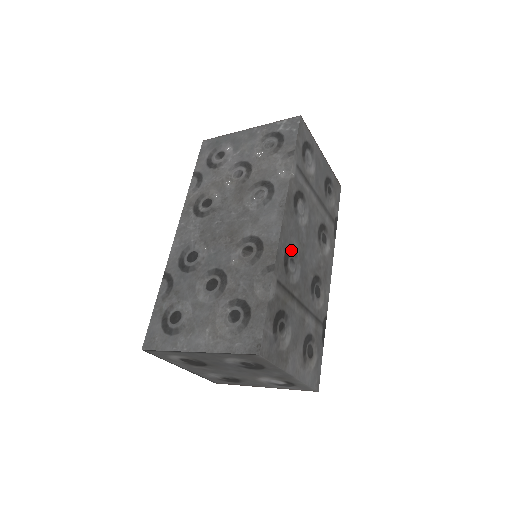
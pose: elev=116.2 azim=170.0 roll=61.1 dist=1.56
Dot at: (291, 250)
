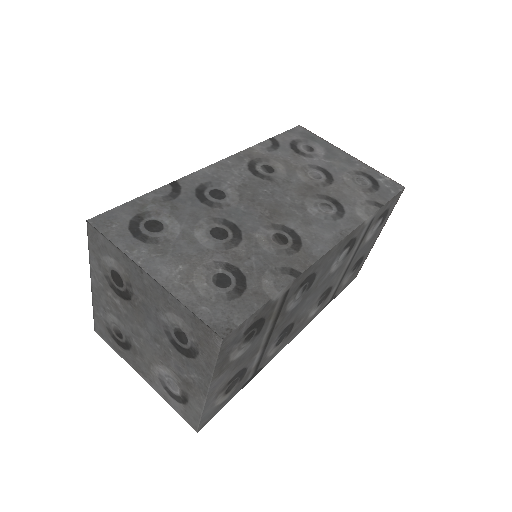
Dot at: (312, 279)
